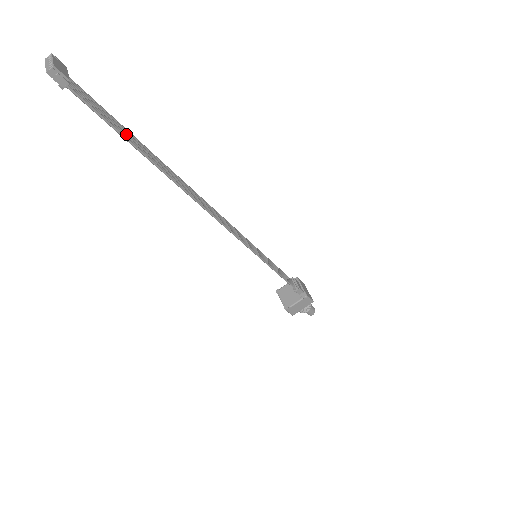
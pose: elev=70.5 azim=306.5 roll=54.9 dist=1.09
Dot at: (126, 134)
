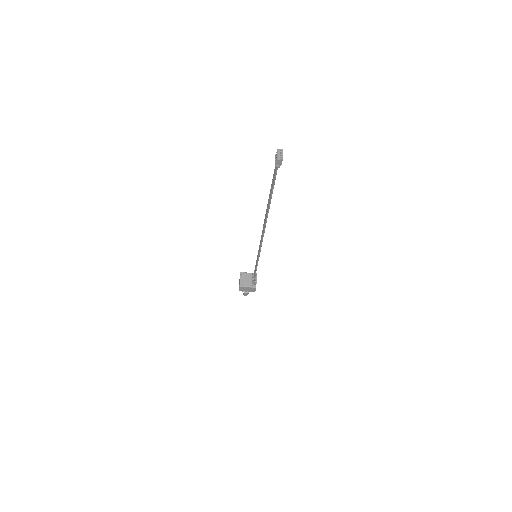
Dot at: occluded
